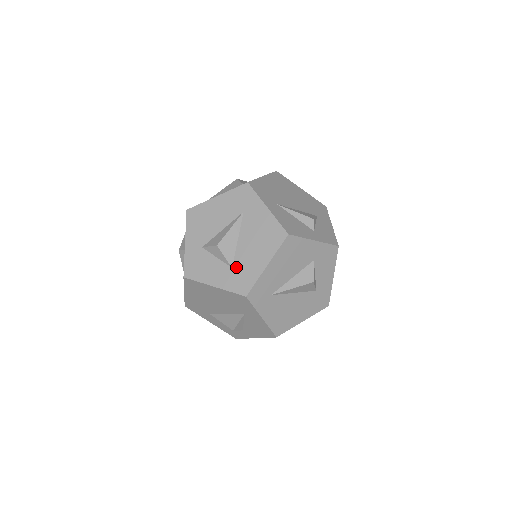
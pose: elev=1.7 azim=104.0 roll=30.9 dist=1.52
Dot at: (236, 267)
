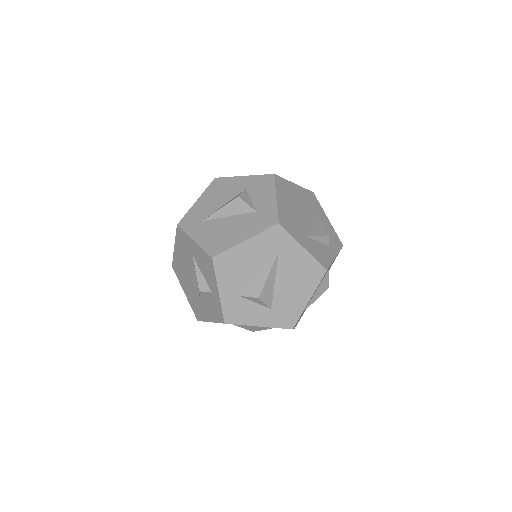
Dot at: occluded
